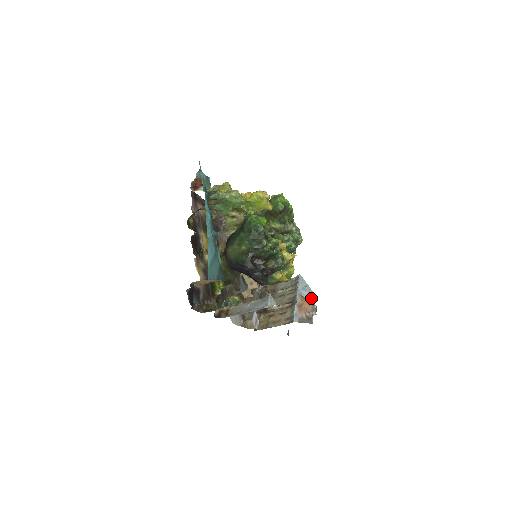
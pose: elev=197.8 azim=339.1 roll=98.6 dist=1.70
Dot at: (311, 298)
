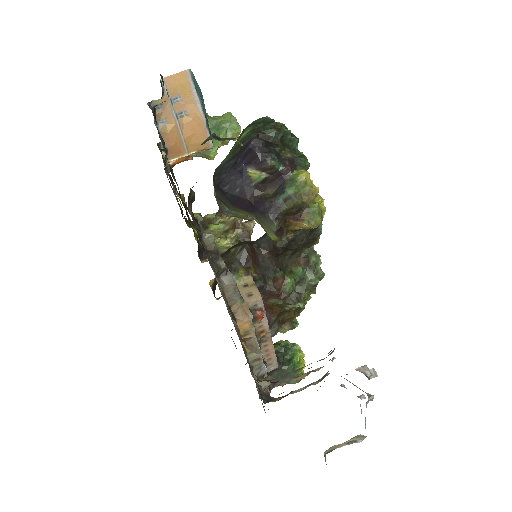
Dot at: occluded
